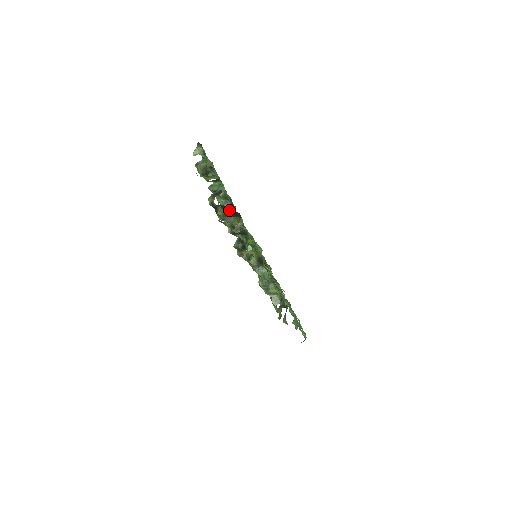
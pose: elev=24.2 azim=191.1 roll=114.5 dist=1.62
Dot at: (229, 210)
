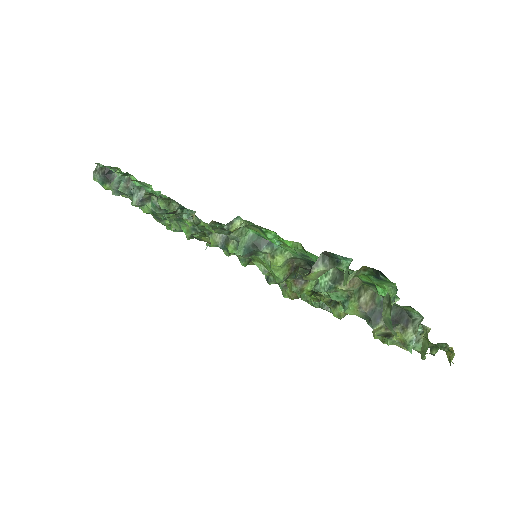
Dot at: occluded
